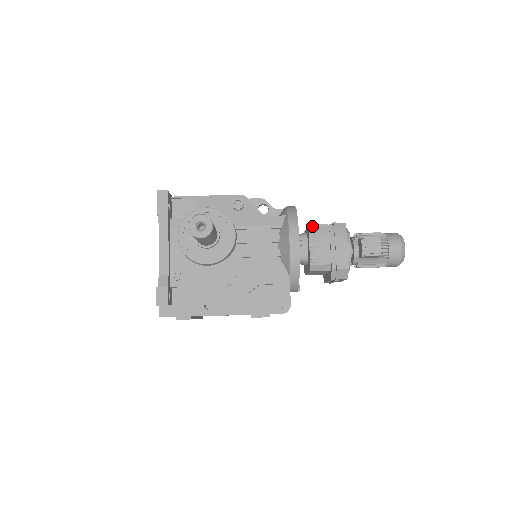
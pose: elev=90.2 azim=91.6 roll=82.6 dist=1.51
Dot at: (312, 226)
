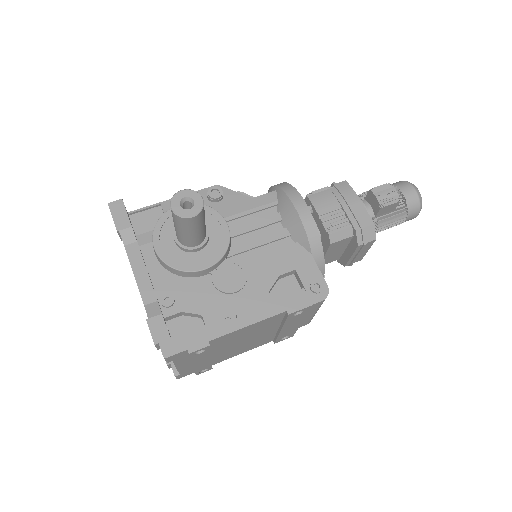
Dot at: (311, 194)
